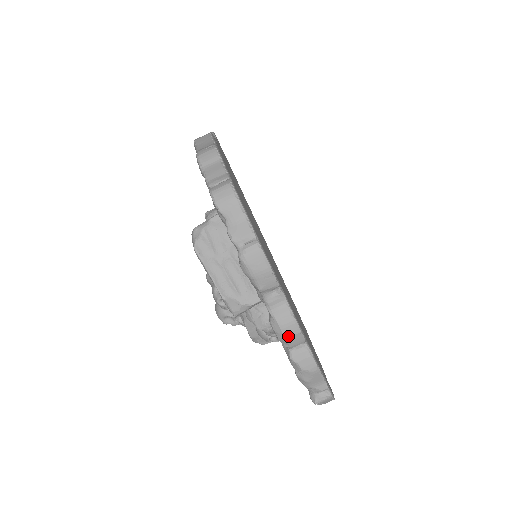
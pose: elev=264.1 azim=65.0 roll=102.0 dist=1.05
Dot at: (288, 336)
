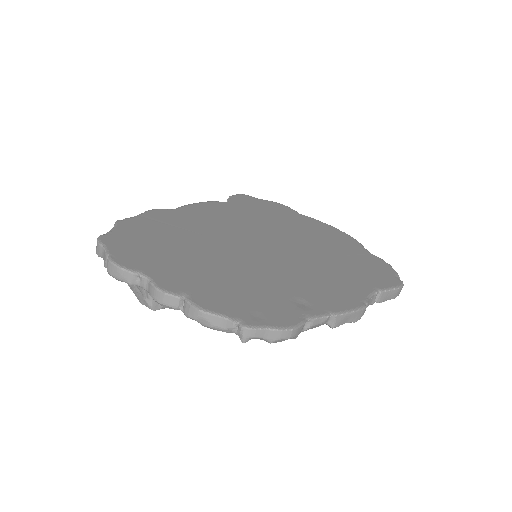
Dot at: (161, 301)
